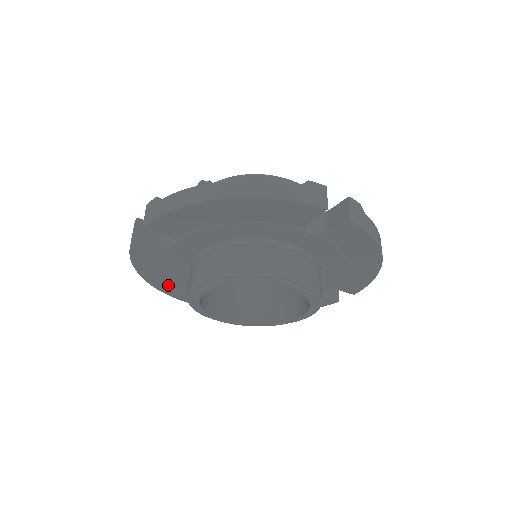
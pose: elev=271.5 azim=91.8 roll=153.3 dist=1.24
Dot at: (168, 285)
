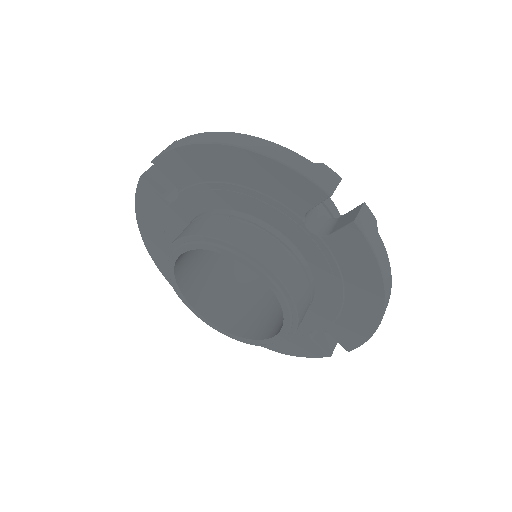
Dot at: (163, 258)
